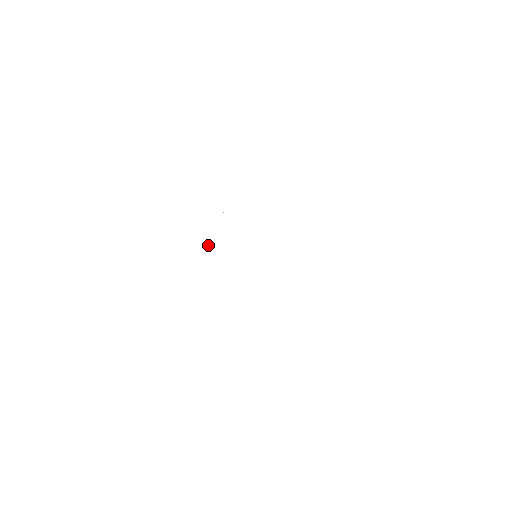
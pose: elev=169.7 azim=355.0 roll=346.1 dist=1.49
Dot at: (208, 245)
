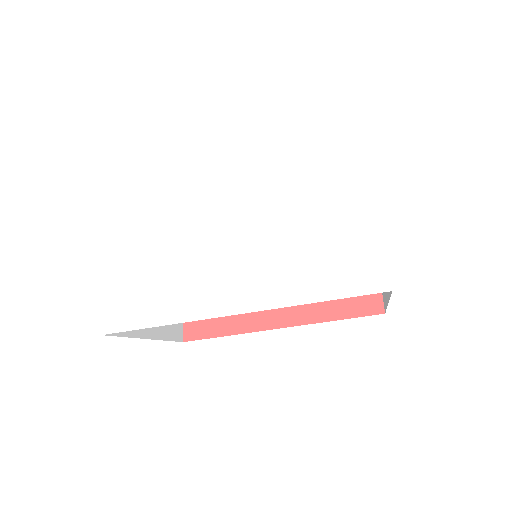
Dot at: (209, 176)
